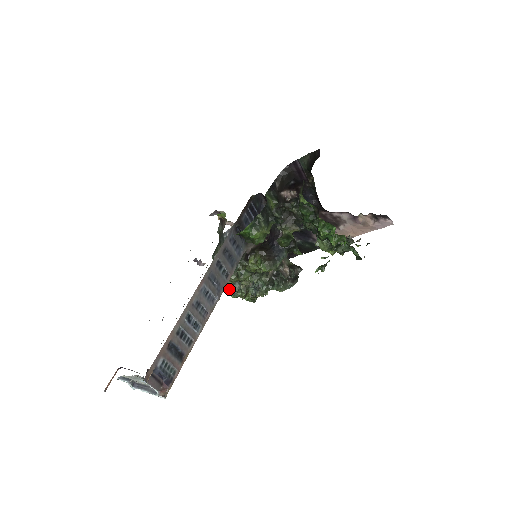
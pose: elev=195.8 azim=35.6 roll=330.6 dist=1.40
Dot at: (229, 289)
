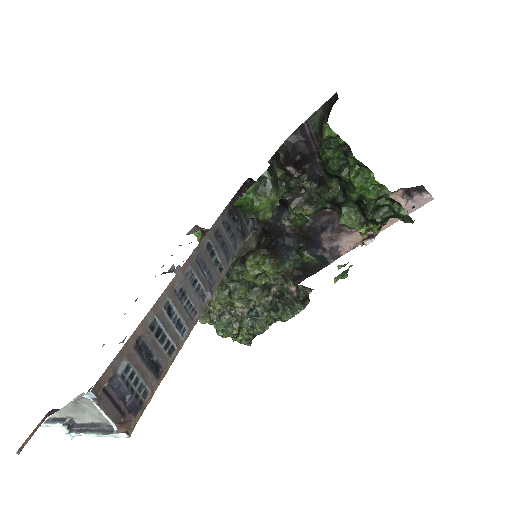
Dot at: (216, 323)
